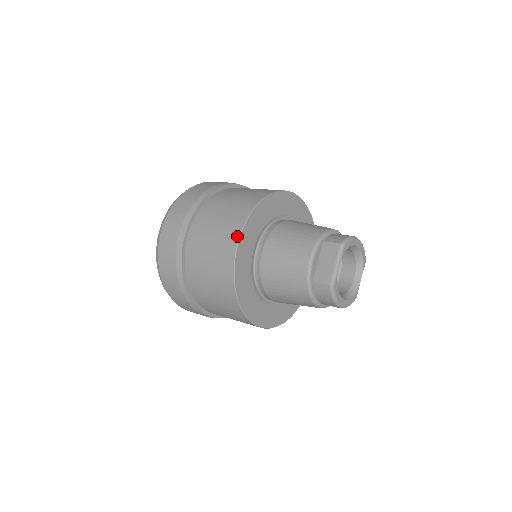
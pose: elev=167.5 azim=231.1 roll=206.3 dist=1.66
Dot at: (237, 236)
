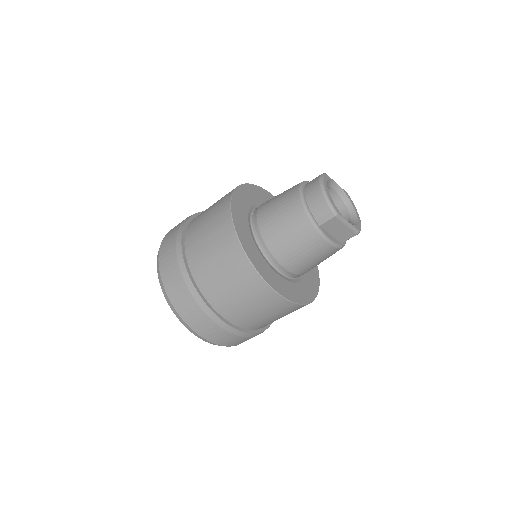
Dot at: occluded
